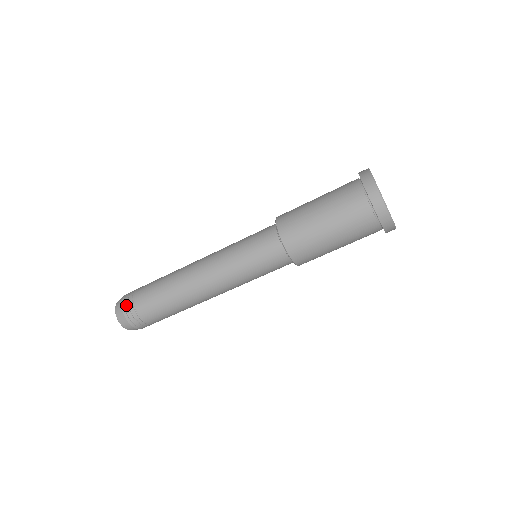
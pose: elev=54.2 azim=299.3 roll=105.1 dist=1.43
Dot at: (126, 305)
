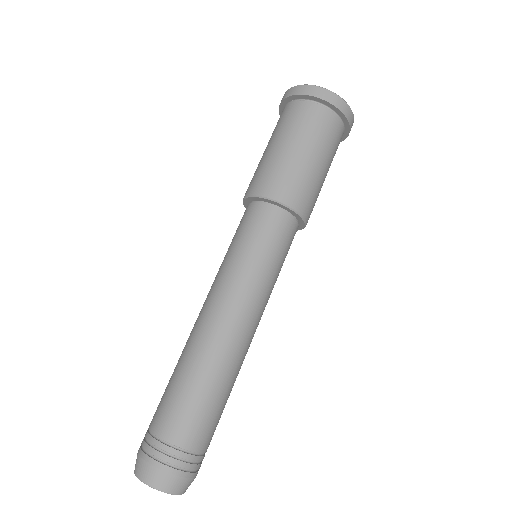
Dot at: occluded
